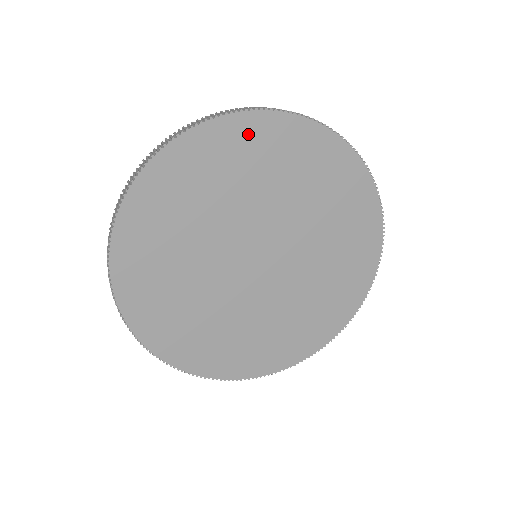
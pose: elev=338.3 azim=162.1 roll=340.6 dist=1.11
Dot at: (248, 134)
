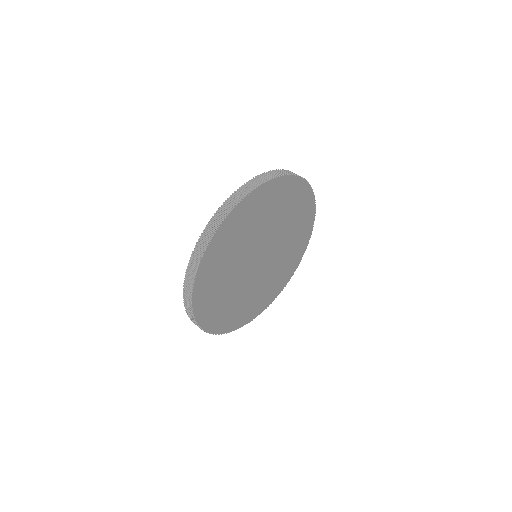
Dot at: (239, 215)
